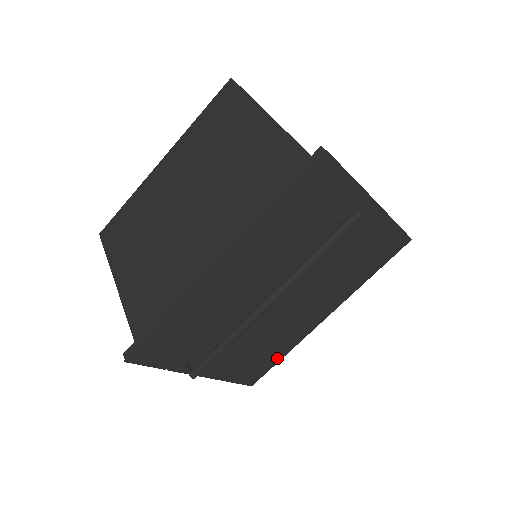
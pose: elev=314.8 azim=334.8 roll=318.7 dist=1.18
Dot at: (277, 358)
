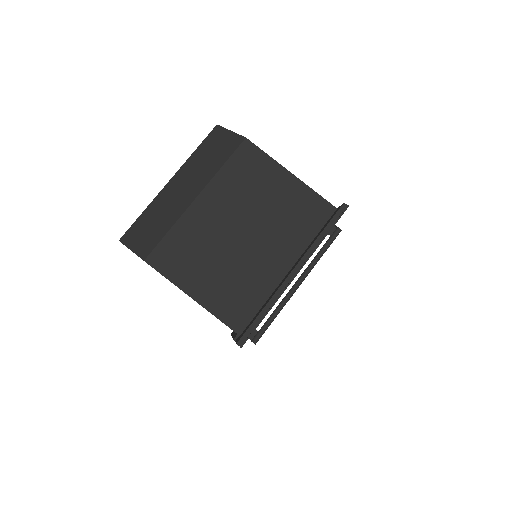
Dot at: occluded
